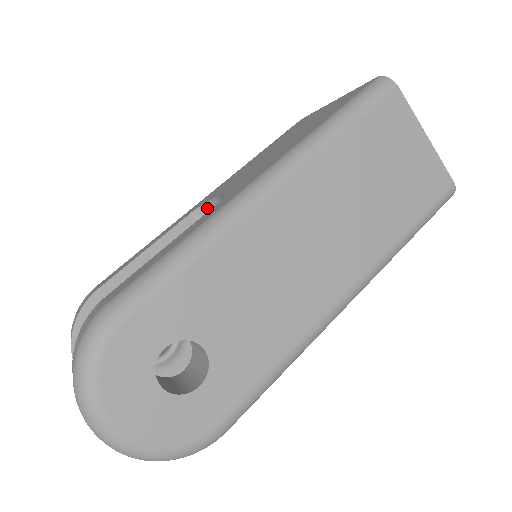
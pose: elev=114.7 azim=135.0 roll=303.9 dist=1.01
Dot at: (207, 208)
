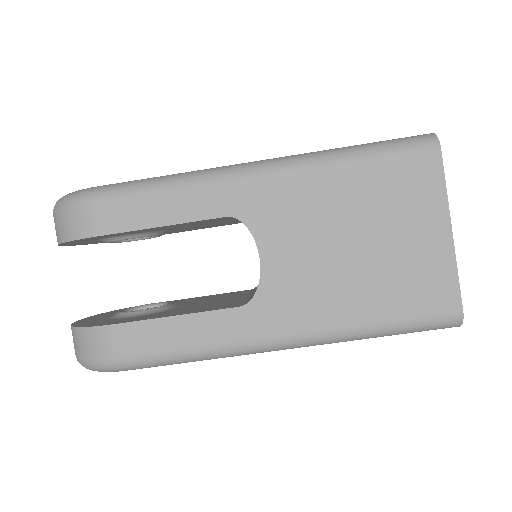
Dot at: (246, 226)
